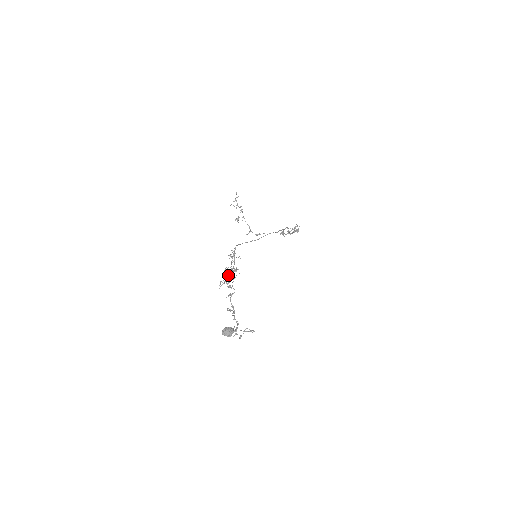
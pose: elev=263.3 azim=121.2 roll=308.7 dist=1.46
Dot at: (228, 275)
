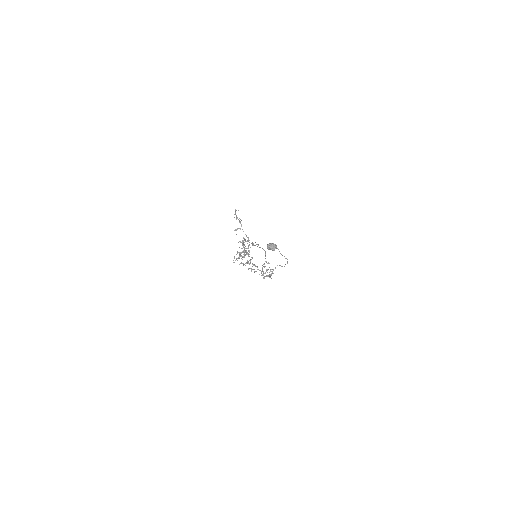
Dot at: (241, 253)
